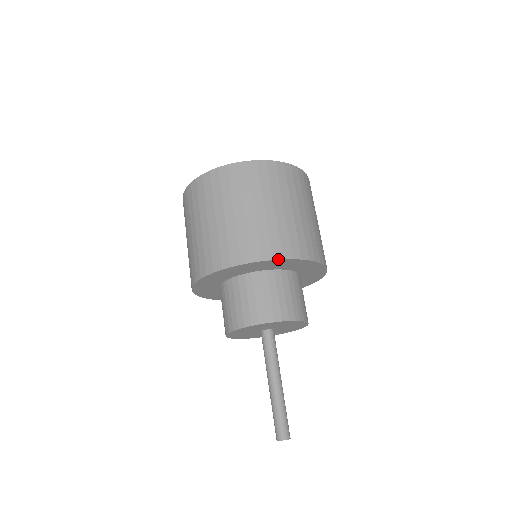
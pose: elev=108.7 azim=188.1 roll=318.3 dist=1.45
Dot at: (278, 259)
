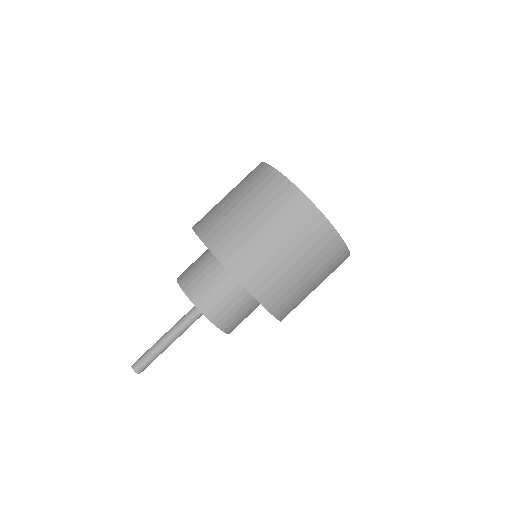
Dot at: (207, 247)
